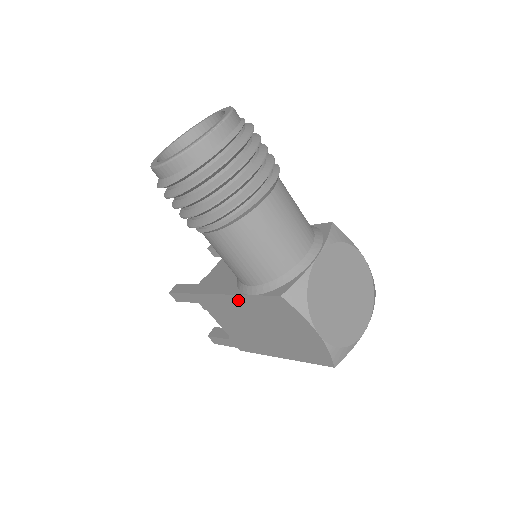
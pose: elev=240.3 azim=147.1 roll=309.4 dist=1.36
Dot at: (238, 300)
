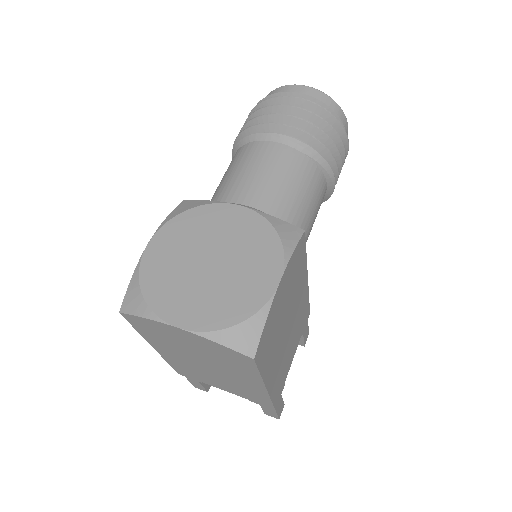
Dot at: occluded
